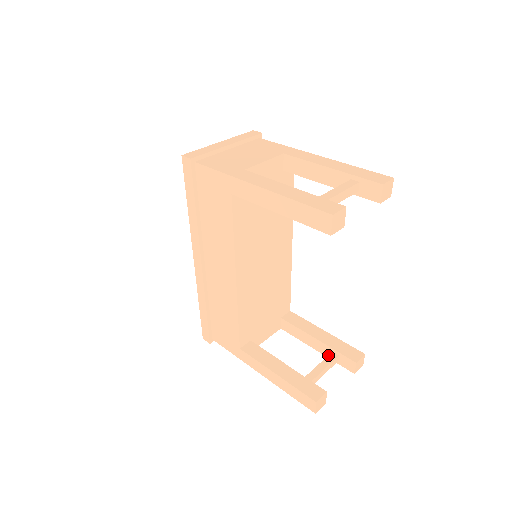
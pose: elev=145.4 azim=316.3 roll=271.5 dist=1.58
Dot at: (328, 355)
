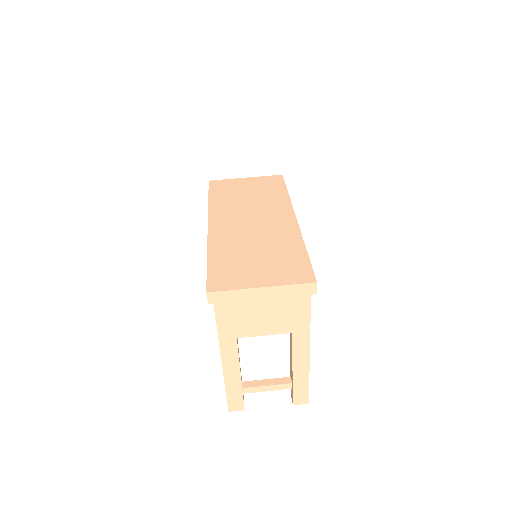
Dot at: occluded
